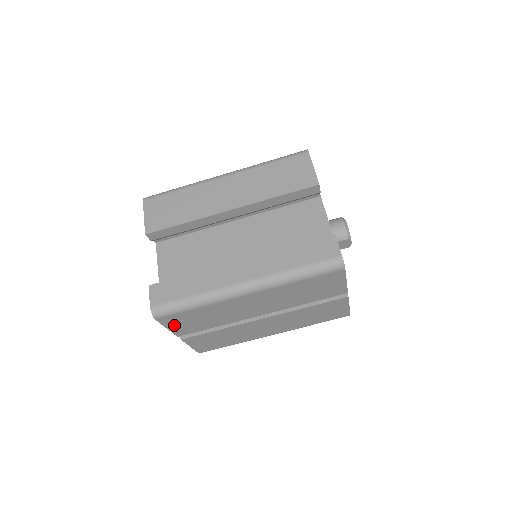
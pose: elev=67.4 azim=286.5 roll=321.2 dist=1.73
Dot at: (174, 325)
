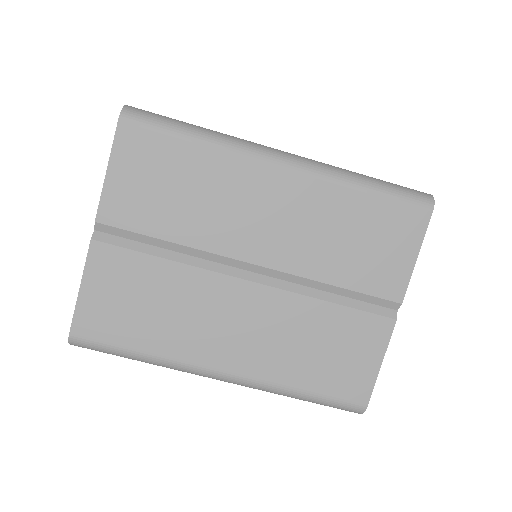
Dot at: (124, 170)
